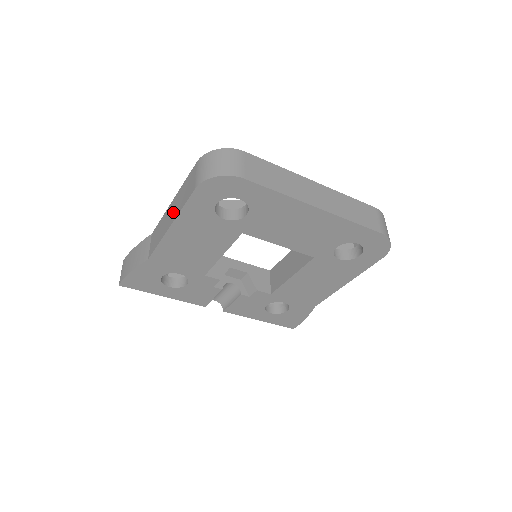
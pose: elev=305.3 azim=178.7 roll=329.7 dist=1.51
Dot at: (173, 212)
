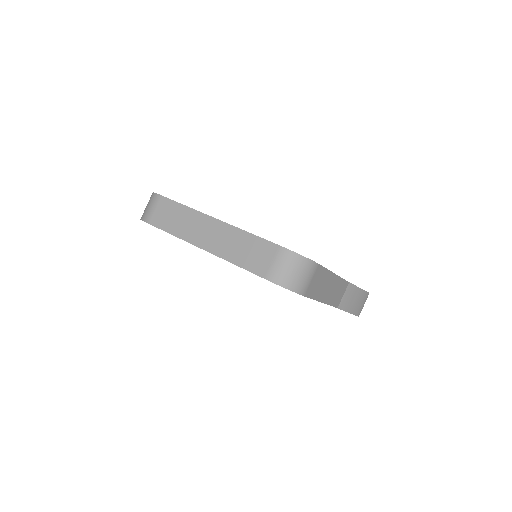
Dot at: occluded
